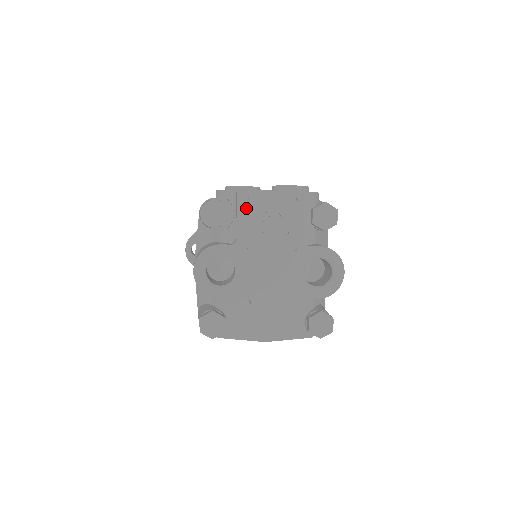
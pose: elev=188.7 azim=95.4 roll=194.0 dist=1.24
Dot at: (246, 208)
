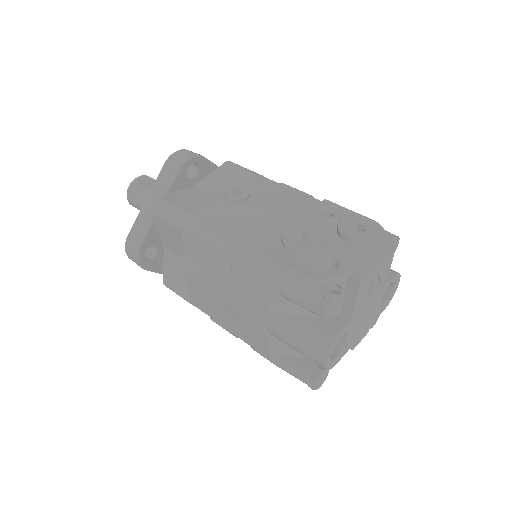
Dot at: (362, 289)
